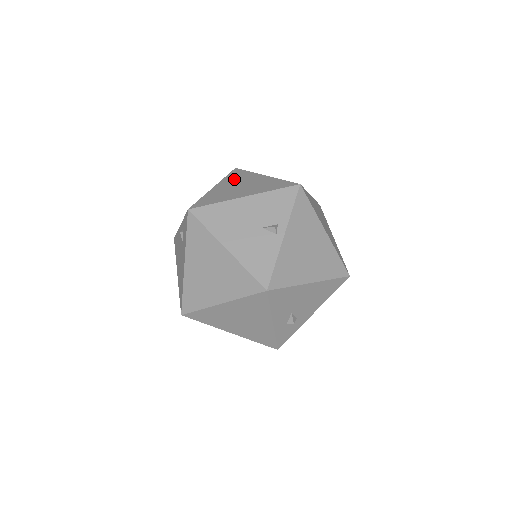
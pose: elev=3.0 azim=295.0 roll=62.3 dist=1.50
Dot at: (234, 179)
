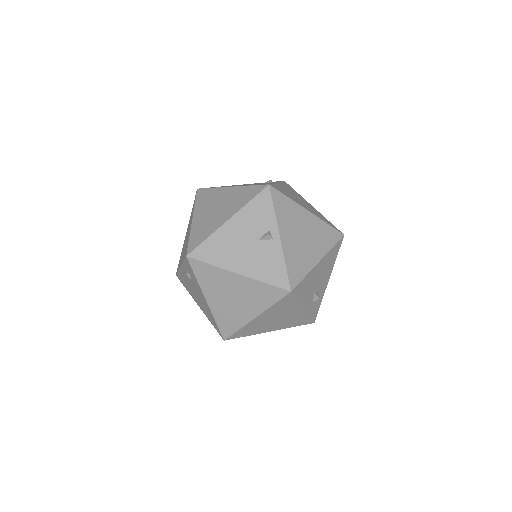
Dot at: (205, 203)
